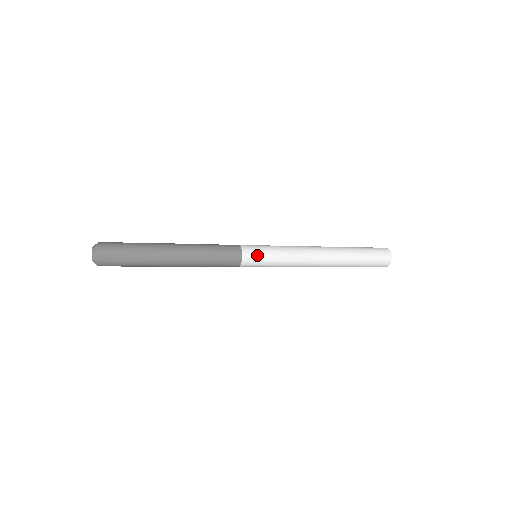
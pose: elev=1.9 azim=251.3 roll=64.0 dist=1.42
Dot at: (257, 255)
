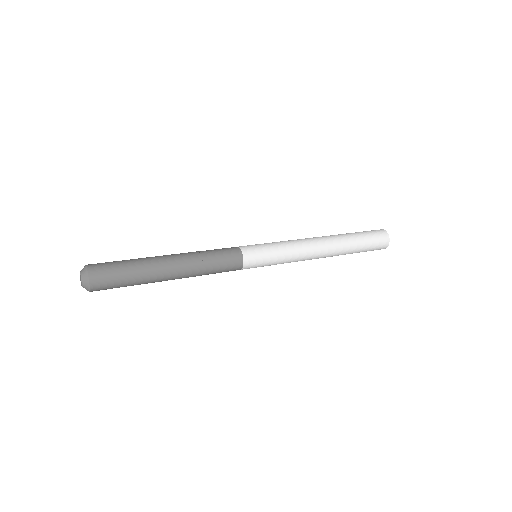
Dot at: (257, 250)
